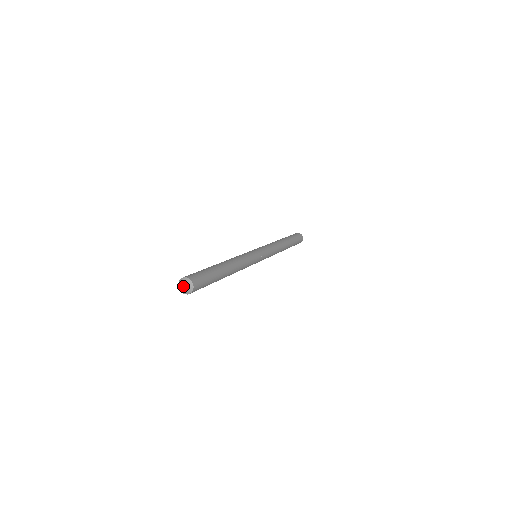
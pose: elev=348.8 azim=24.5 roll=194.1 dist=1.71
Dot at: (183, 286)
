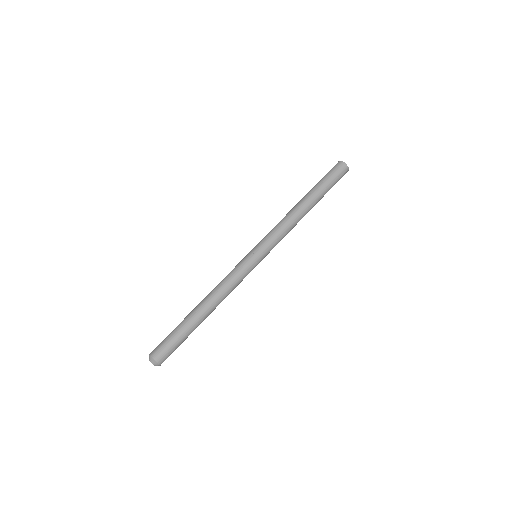
Dot at: occluded
